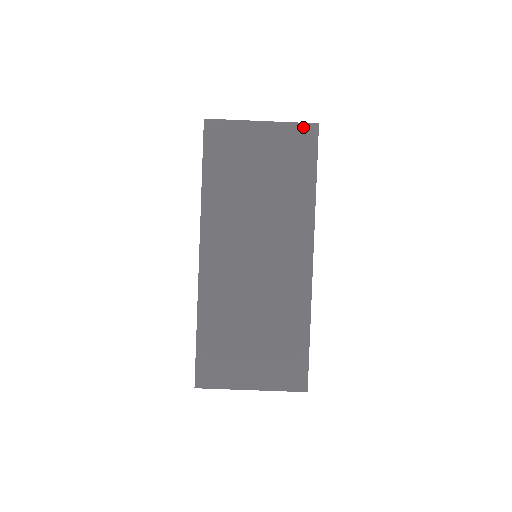
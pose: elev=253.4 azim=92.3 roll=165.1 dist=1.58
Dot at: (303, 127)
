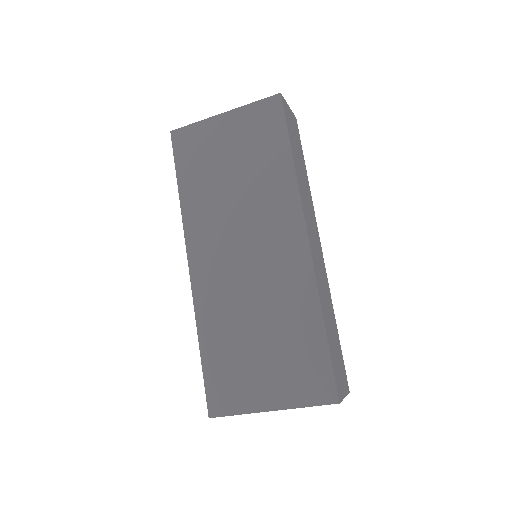
Dot at: (265, 103)
